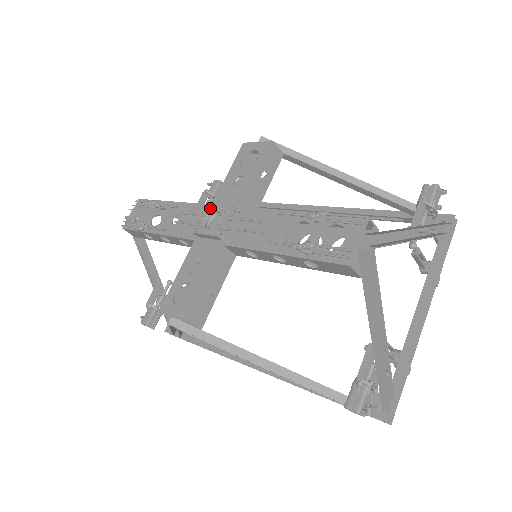
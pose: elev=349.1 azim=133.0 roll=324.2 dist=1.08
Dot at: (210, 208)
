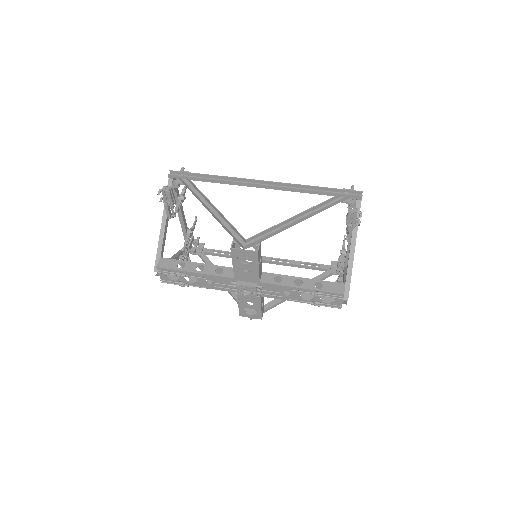
Dot at: (240, 287)
